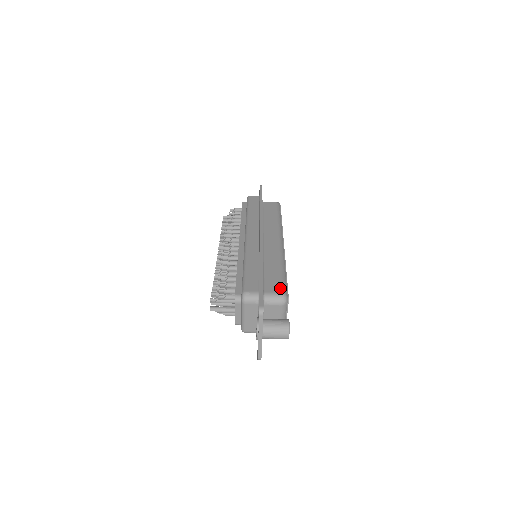
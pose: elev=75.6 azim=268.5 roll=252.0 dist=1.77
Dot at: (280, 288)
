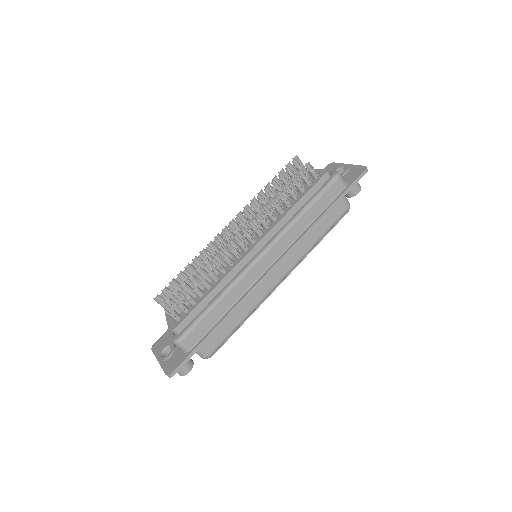
Dot at: (214, 348)
